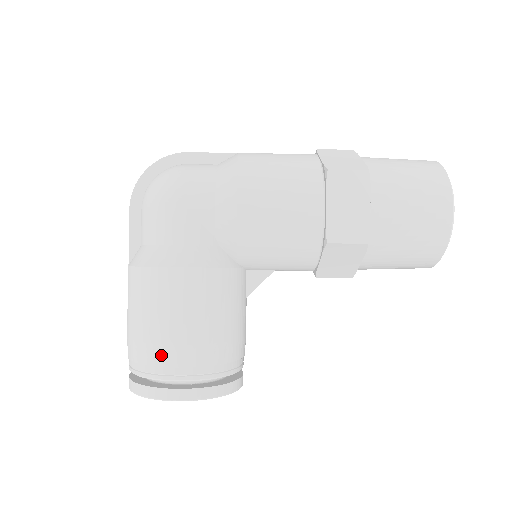
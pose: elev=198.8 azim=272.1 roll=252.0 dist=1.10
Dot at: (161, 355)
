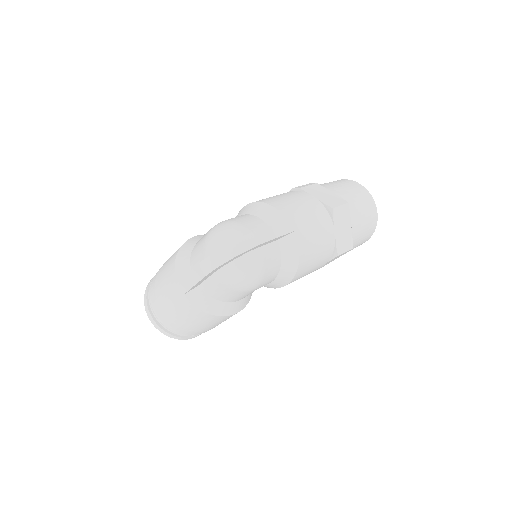
Dot at: (200, 333)
